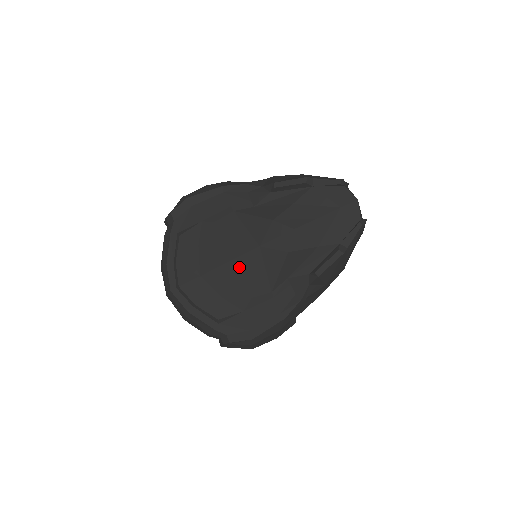
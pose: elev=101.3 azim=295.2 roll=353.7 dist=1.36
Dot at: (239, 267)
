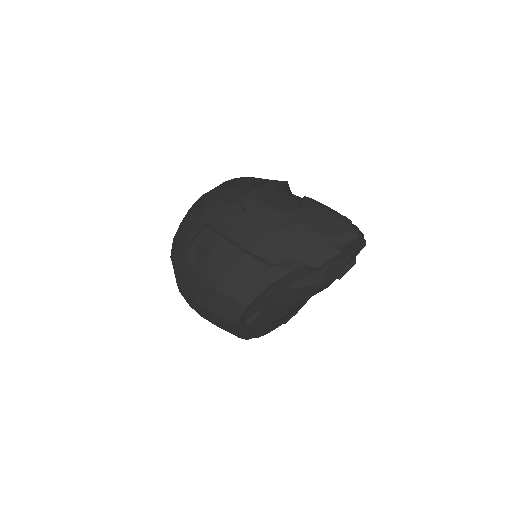
Dot at: (296, 308)
